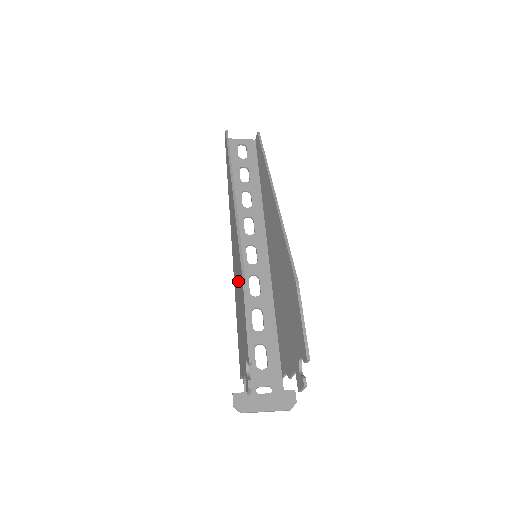
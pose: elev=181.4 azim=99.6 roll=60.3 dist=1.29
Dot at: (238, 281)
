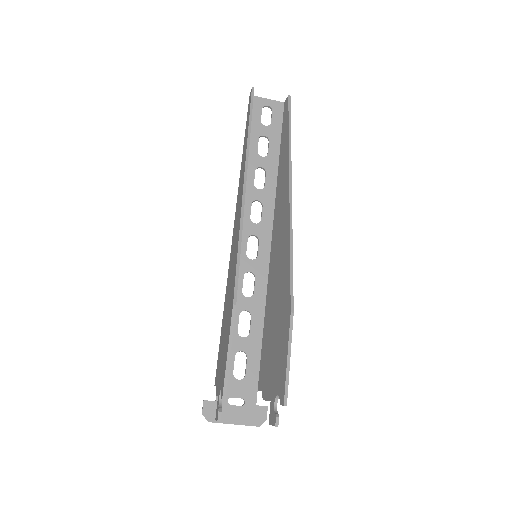
Dot at: (230, 289)
